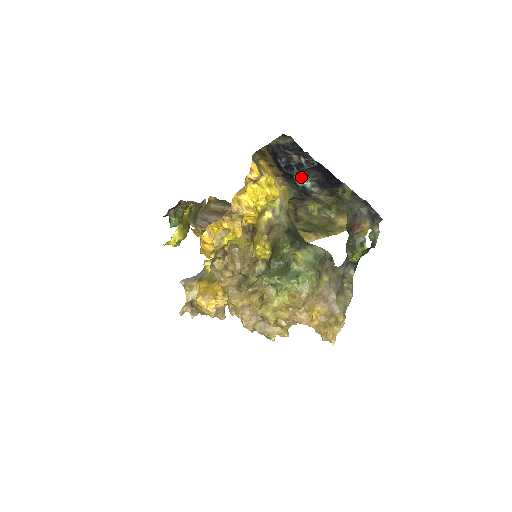
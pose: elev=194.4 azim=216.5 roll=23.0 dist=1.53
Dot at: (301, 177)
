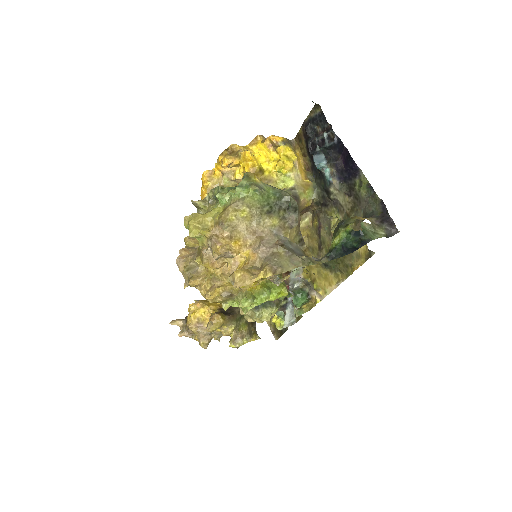
Dot at: (322, 160)
